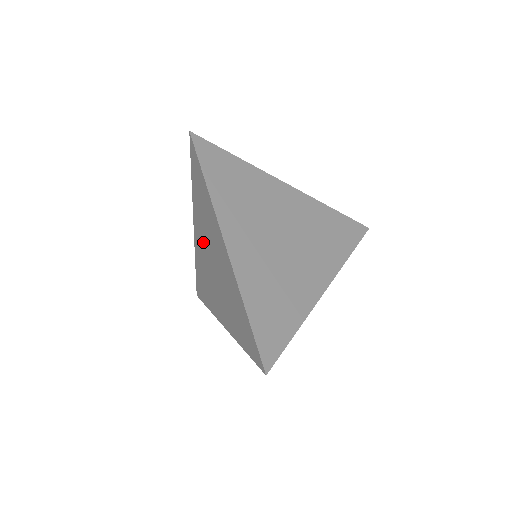
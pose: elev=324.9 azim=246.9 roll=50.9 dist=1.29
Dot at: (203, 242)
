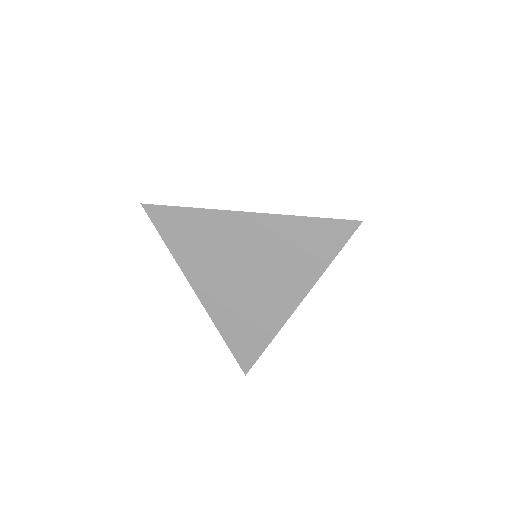
Dot at: (218, 278)
